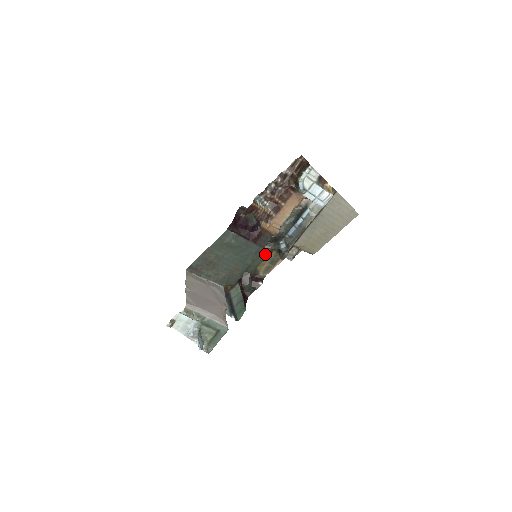
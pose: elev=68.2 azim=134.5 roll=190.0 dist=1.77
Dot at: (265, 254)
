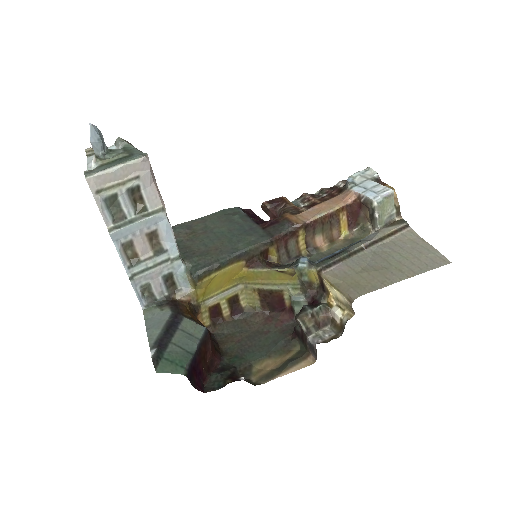
Dot at: (278, 348)
